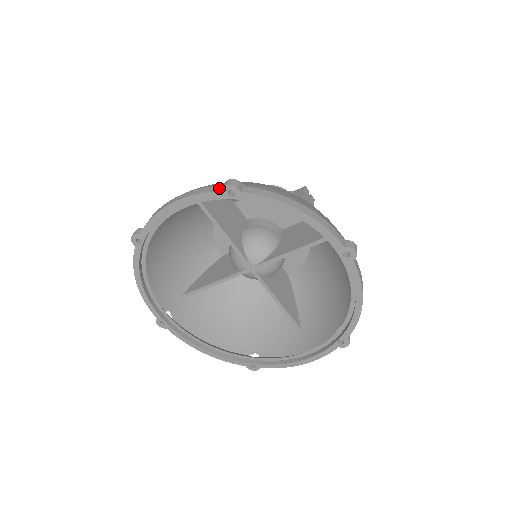
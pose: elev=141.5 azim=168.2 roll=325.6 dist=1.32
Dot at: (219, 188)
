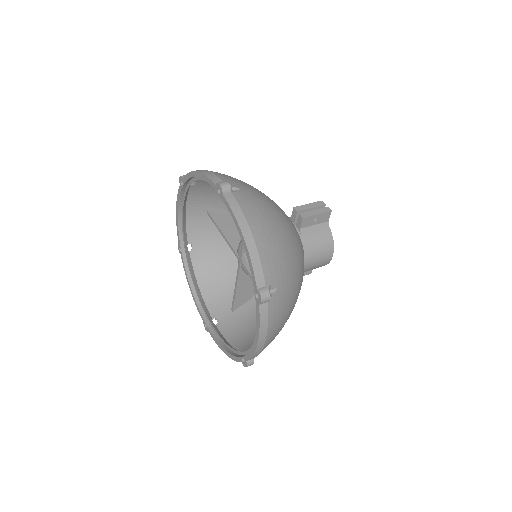
Dot at: occluded
